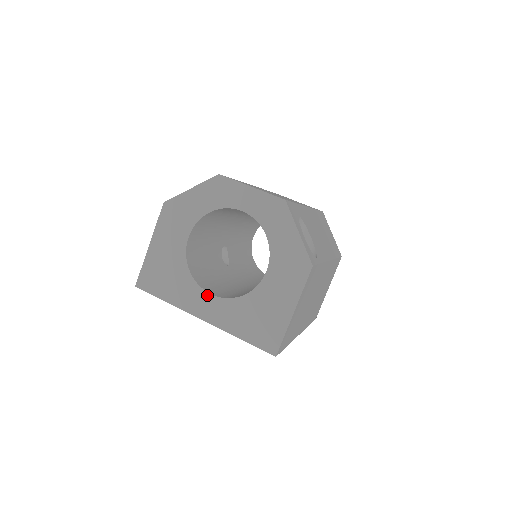
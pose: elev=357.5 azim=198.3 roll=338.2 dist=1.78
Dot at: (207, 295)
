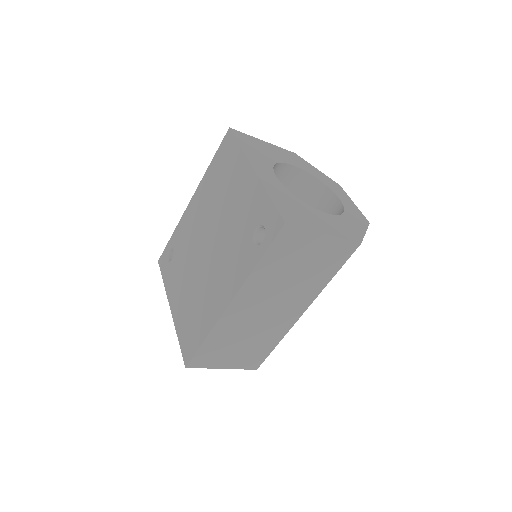
Dot at: (273, 174)
